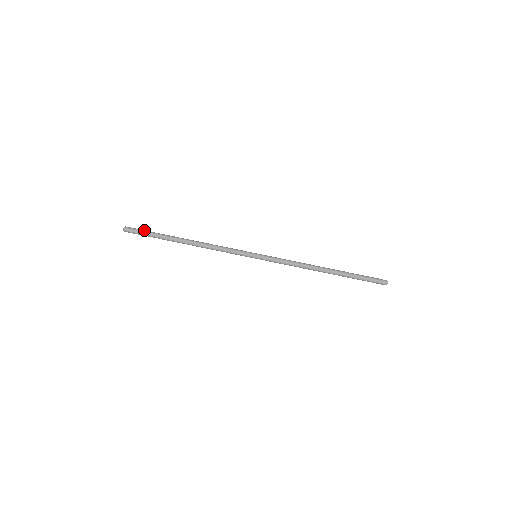
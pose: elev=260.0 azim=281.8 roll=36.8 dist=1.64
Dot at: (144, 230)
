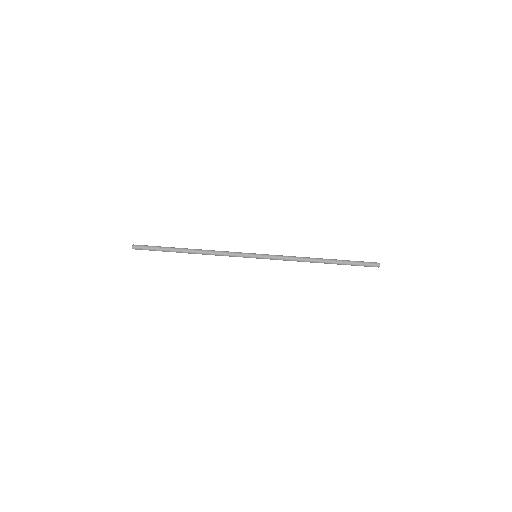
Dot at: (151, 246)
